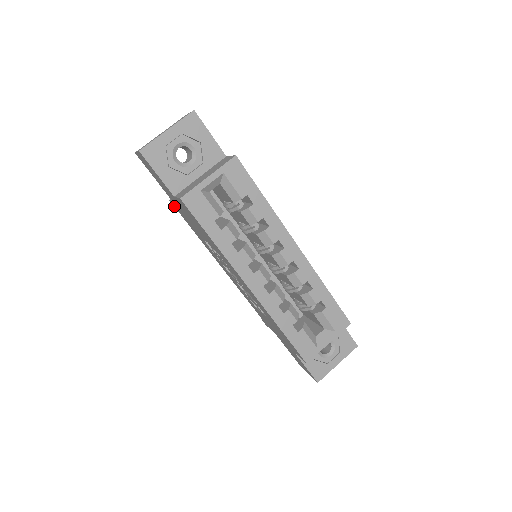
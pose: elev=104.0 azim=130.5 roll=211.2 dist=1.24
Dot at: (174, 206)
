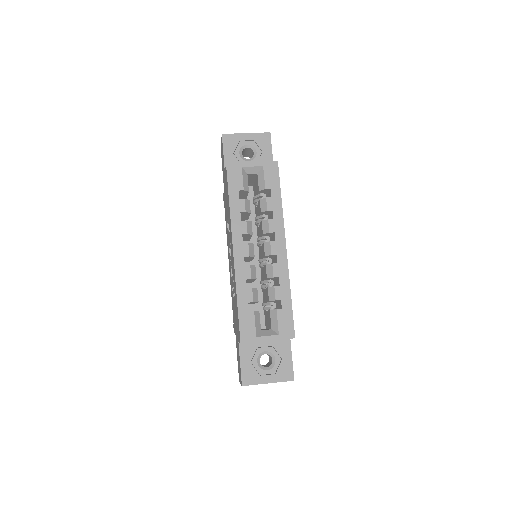
Dot at: occluded
